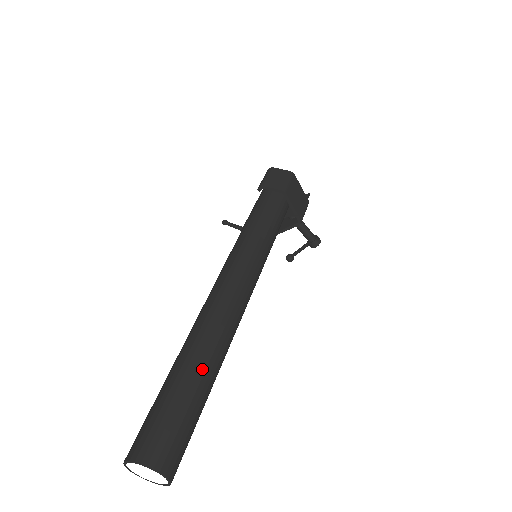
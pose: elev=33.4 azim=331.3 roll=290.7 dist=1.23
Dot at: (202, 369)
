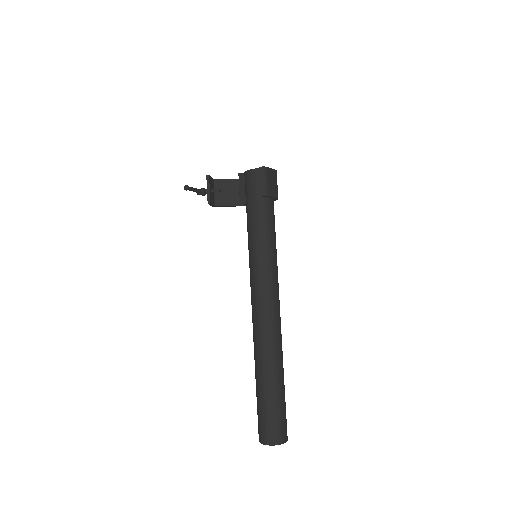
Dot at: occluded
